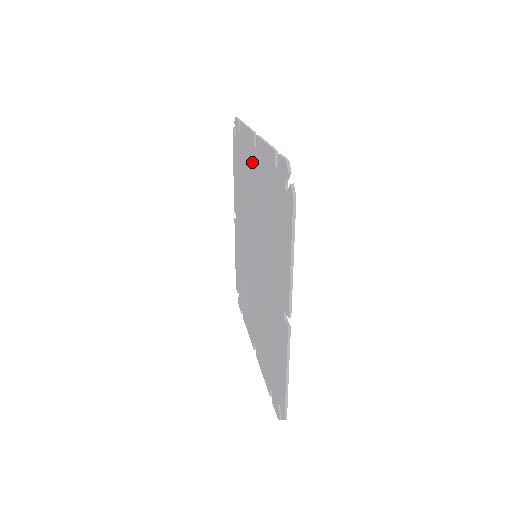
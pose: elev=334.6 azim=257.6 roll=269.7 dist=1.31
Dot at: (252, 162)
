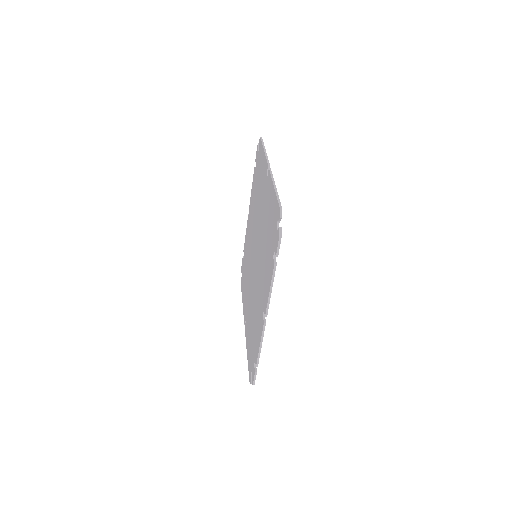
Dot at: (249, 227)
